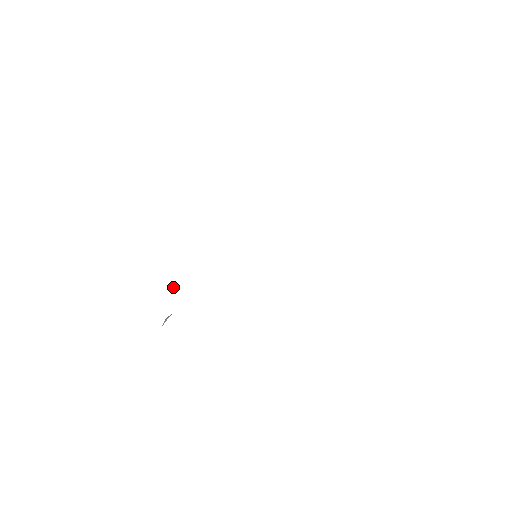
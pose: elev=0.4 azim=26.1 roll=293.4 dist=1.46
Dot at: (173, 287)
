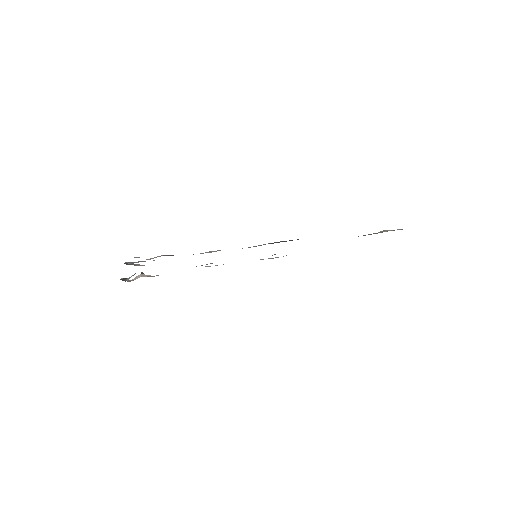
Dot at: occluded
